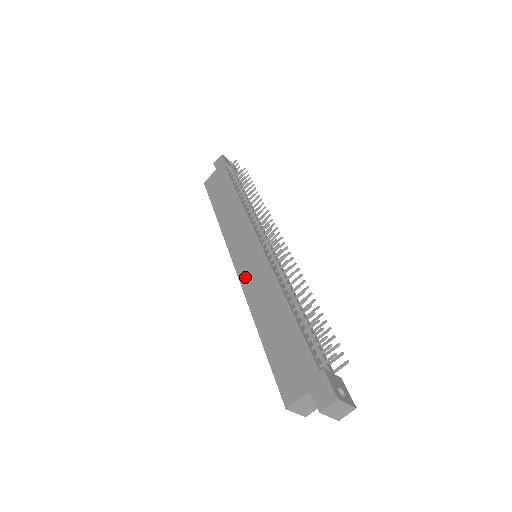
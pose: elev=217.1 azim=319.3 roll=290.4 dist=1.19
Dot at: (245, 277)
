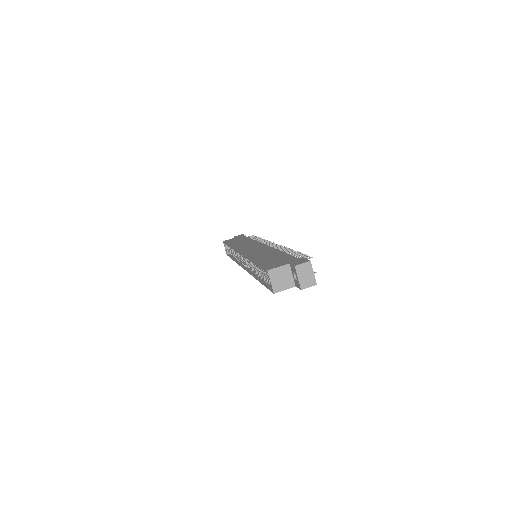
Dot at: (248, 252)
